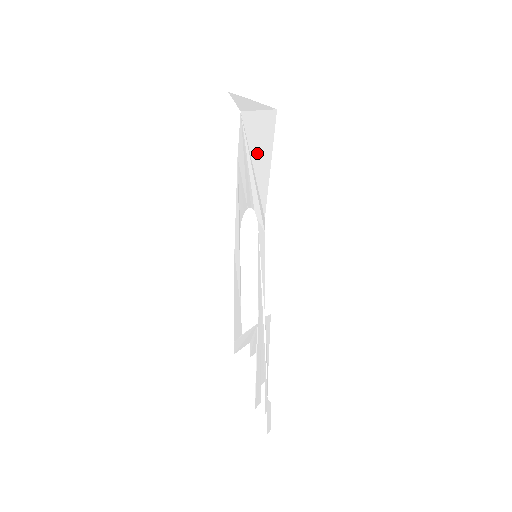
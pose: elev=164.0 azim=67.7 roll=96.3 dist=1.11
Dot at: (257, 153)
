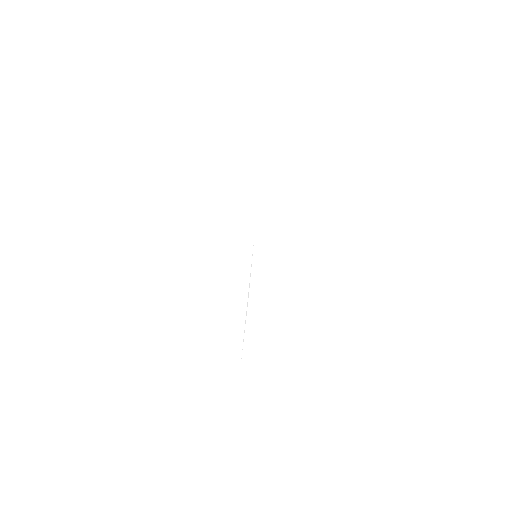
Dot at: occluded
